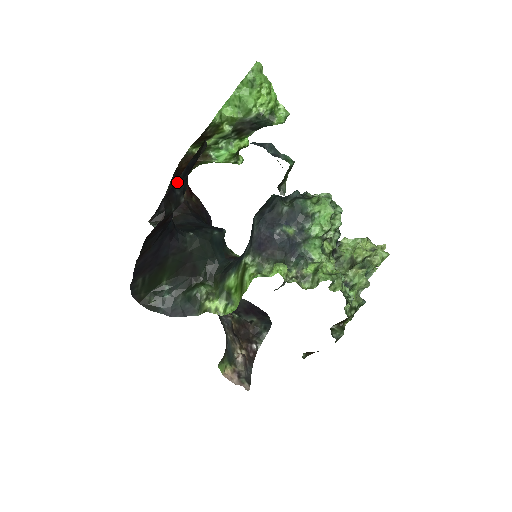
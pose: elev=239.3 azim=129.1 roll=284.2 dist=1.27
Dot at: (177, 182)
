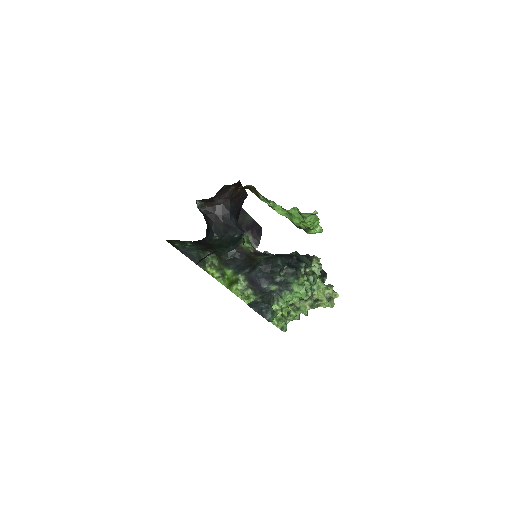
Dot at: occluded
